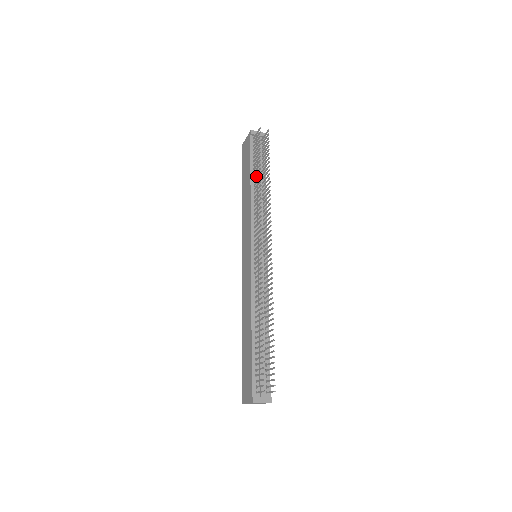
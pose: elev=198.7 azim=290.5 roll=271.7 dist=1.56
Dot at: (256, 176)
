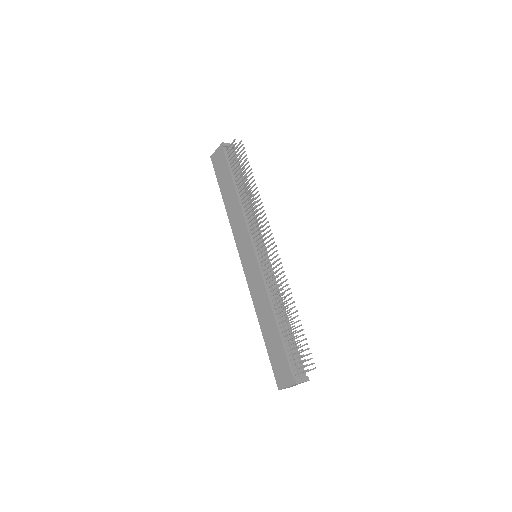
Dot at: (238, 184)
